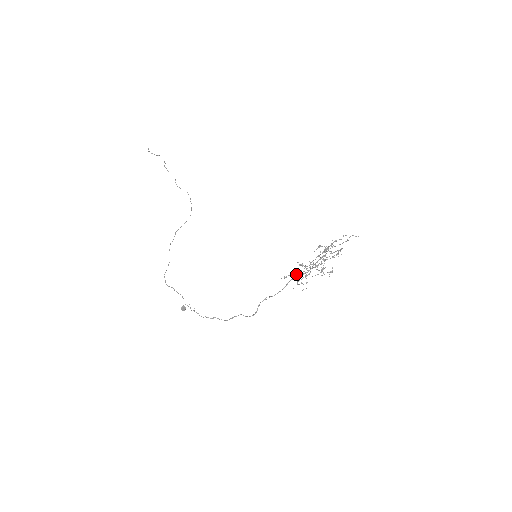
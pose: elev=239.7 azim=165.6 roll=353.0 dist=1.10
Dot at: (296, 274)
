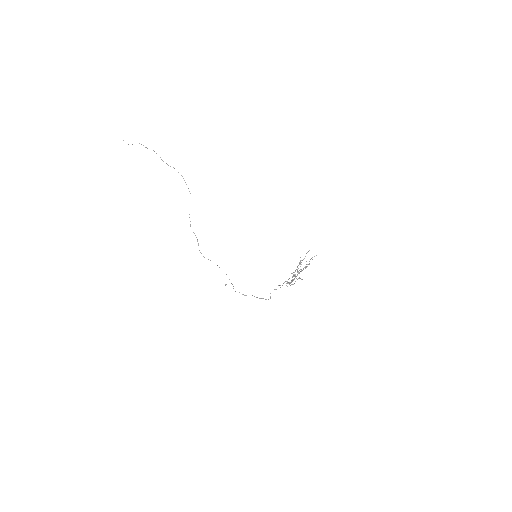
Dot at: occluded
